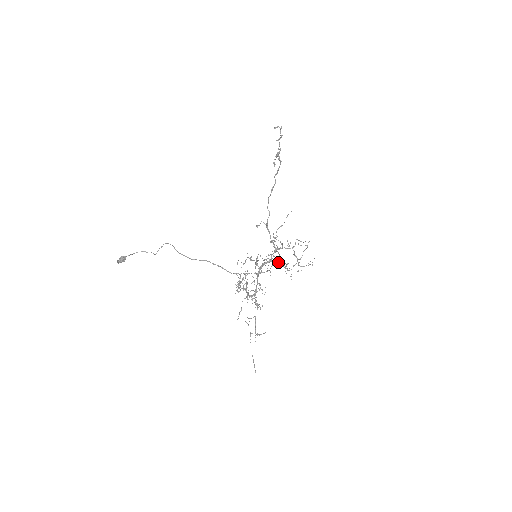
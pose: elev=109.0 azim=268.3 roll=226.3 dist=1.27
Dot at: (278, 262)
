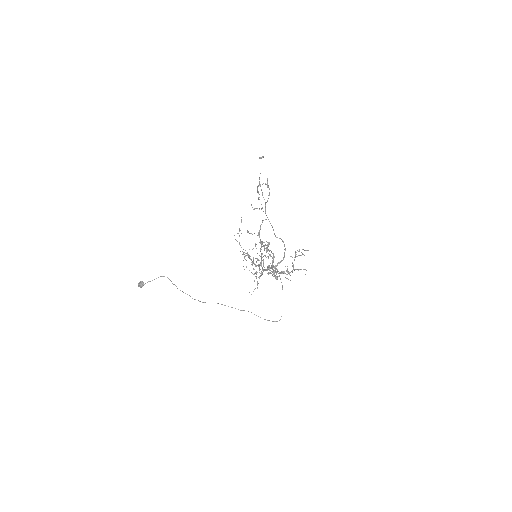
Dot at: occluded
